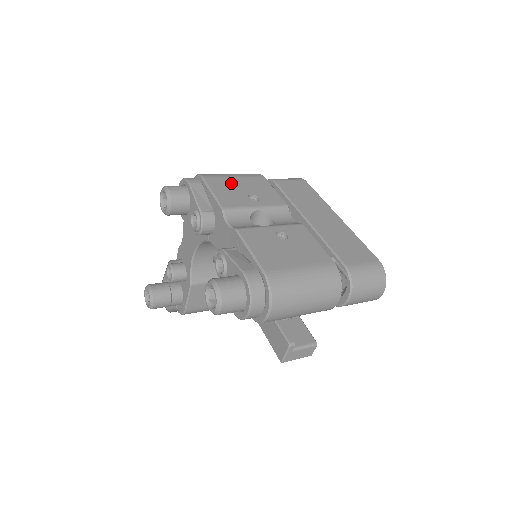
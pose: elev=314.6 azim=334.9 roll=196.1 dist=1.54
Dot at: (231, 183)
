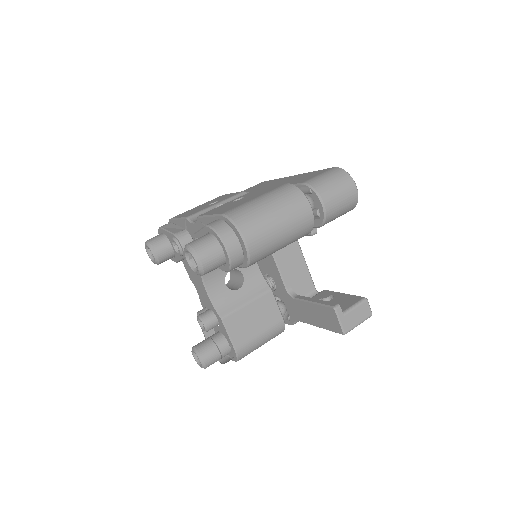
Dot at: occluded
